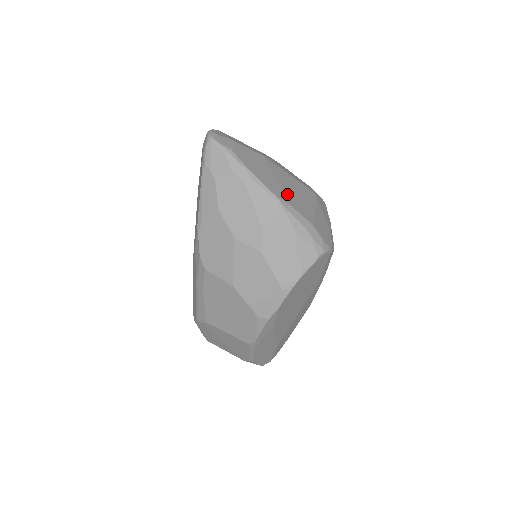
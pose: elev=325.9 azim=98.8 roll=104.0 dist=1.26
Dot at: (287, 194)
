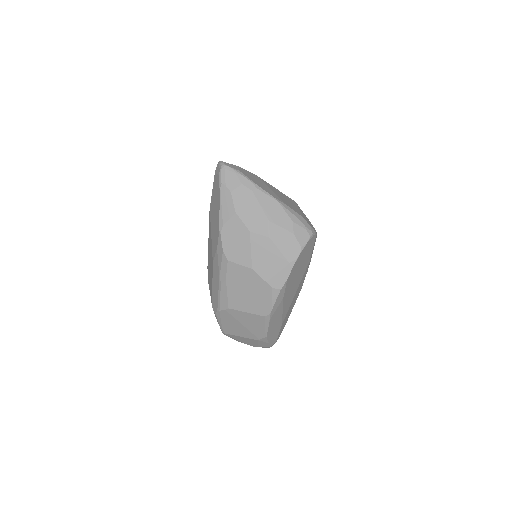
Dot at: (280, 198)
